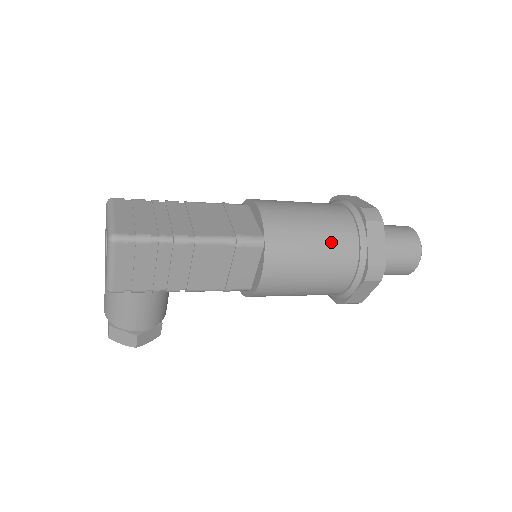
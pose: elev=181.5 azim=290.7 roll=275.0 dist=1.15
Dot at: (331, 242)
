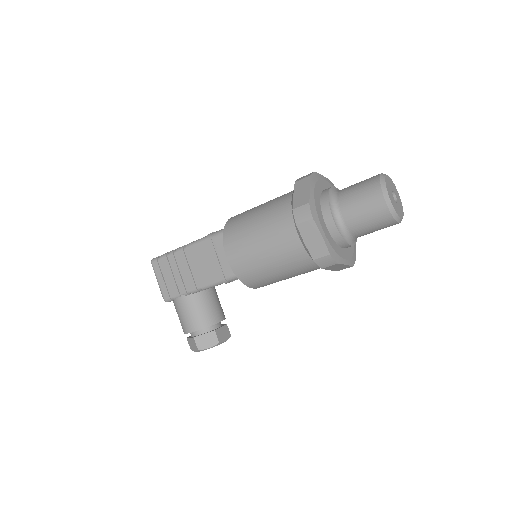
Dot at: (269, 210)
